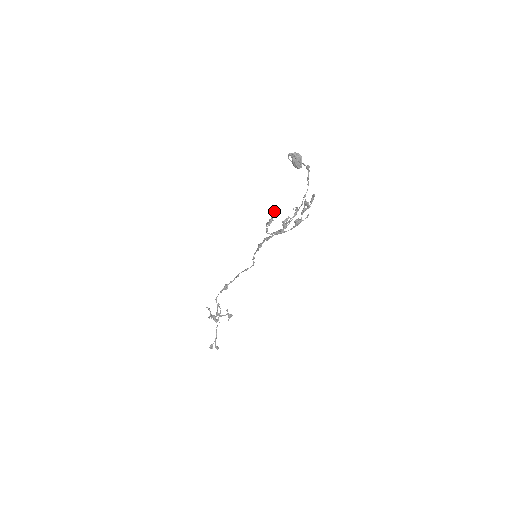
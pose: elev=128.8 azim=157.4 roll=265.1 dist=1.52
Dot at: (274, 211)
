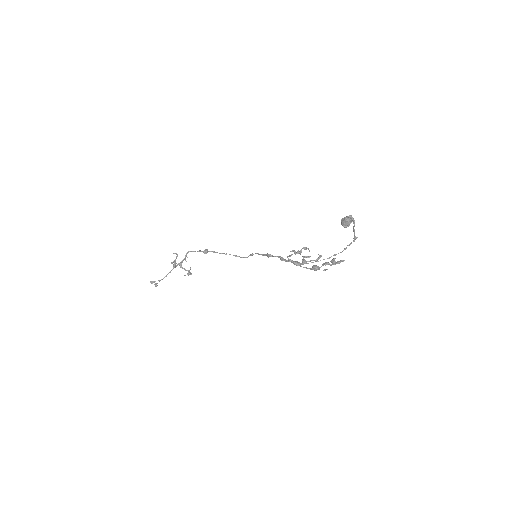
Dot at: (307, 248)
